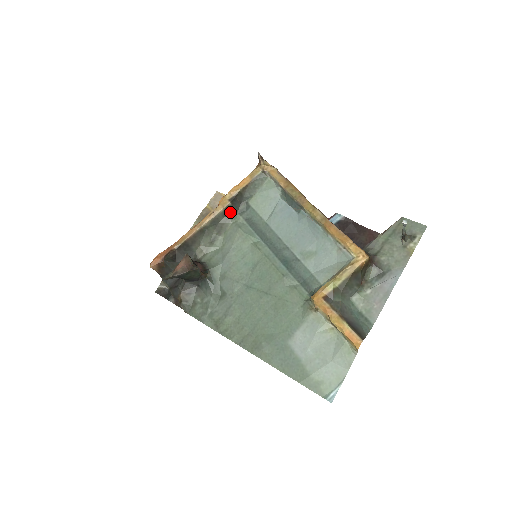
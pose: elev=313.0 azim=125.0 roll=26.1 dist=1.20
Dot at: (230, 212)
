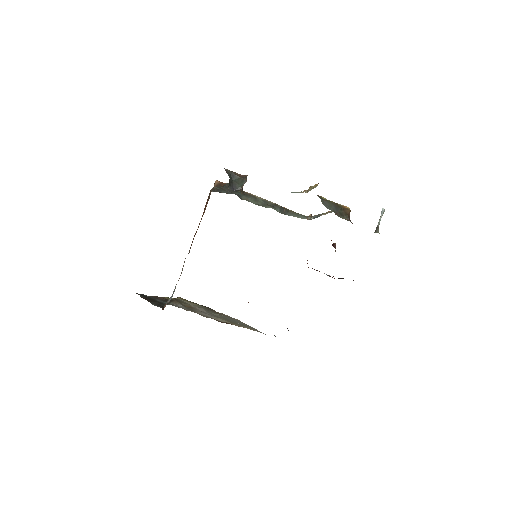
Dot at: (276, 208)
